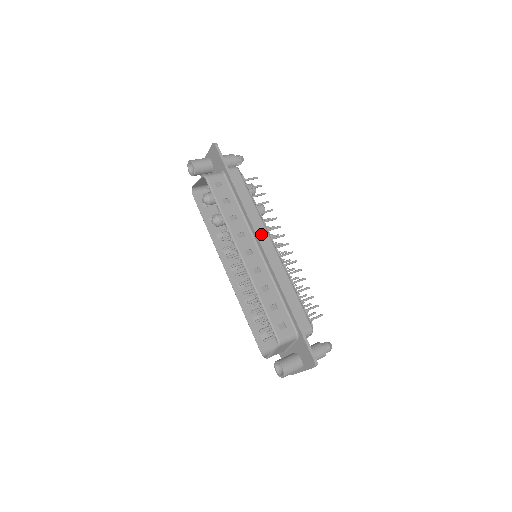
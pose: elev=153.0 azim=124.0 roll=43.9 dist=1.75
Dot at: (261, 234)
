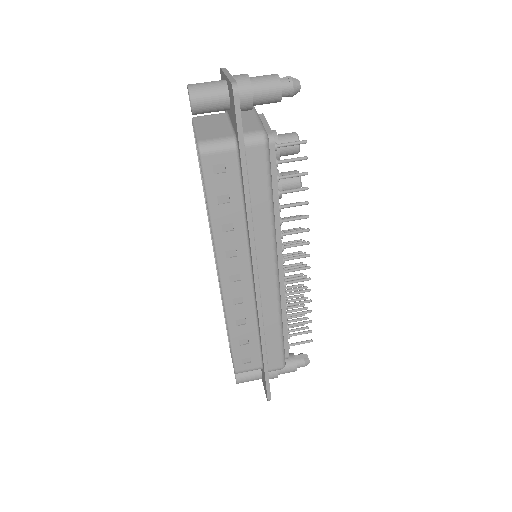
Dot at: (263, 258)
